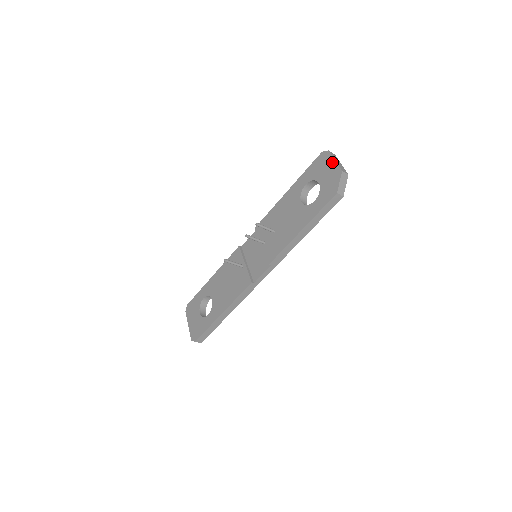
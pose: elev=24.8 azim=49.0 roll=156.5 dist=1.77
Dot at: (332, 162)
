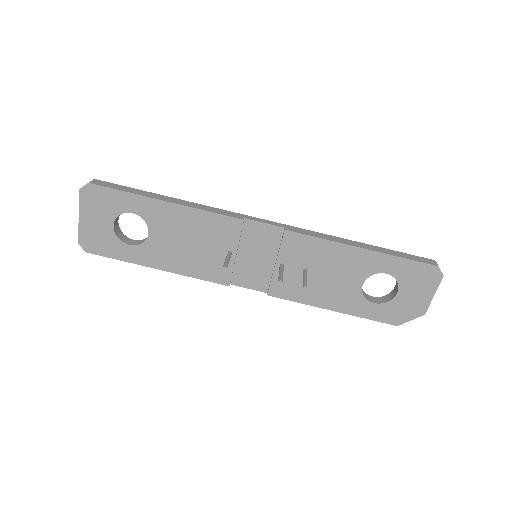
Dot at: (431, 294)
